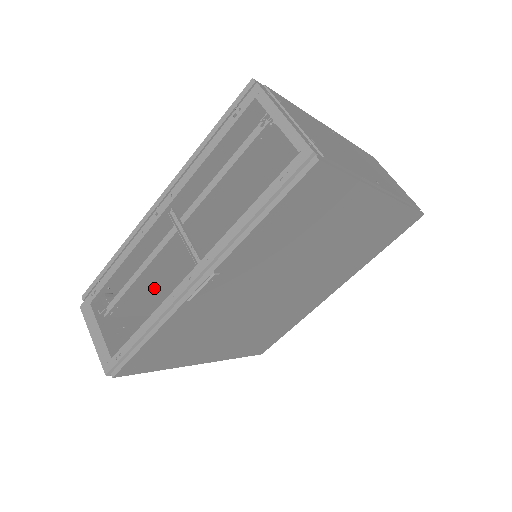
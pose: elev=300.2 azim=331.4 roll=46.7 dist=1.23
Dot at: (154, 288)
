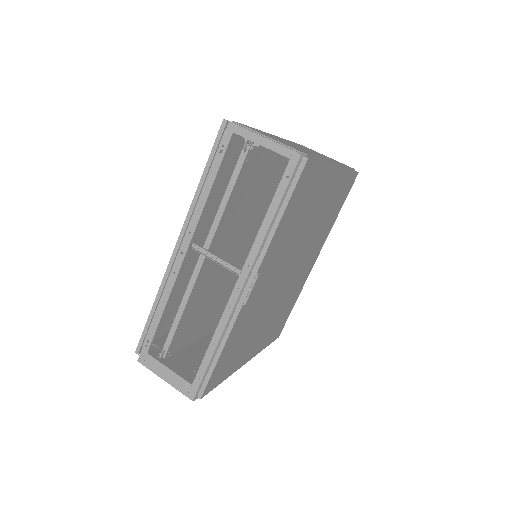
Dot at: (193, 316)
